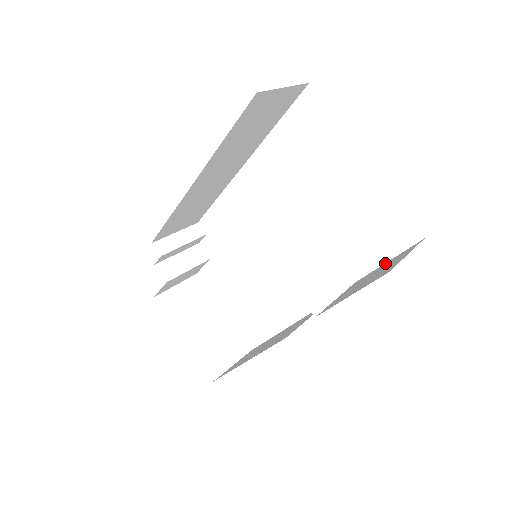
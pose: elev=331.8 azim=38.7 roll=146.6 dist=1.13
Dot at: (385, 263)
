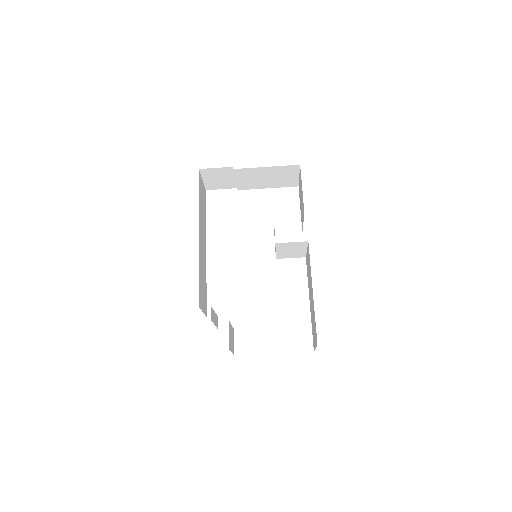
Dot at: (300, 209)
